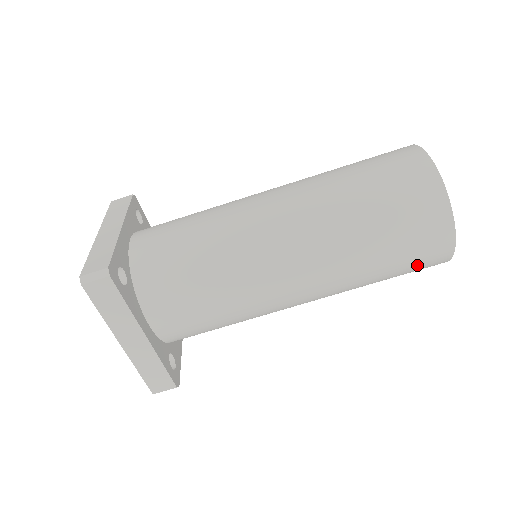
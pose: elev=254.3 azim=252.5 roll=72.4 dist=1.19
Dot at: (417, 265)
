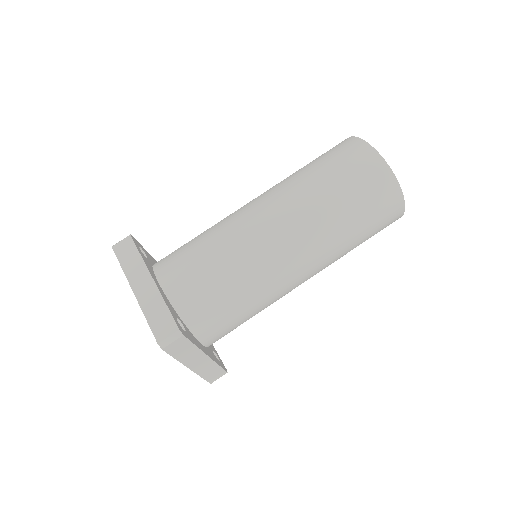
Dot at: (362, 180)
